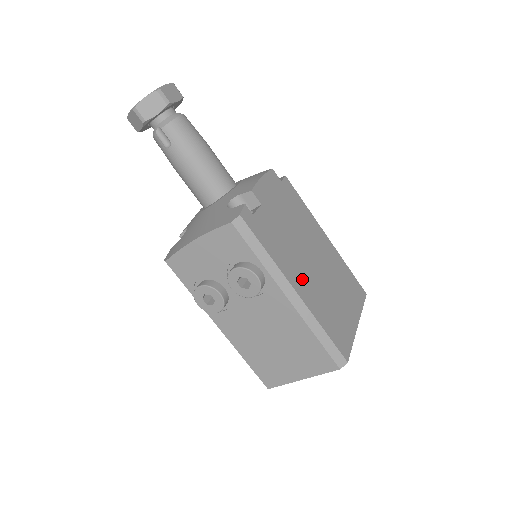
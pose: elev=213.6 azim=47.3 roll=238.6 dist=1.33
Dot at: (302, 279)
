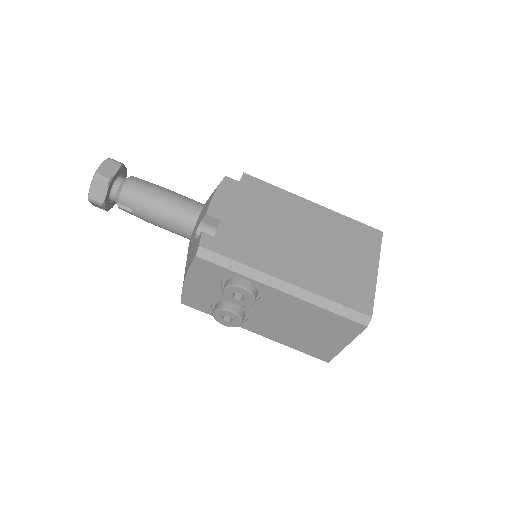
Dot at: (290, 265)
